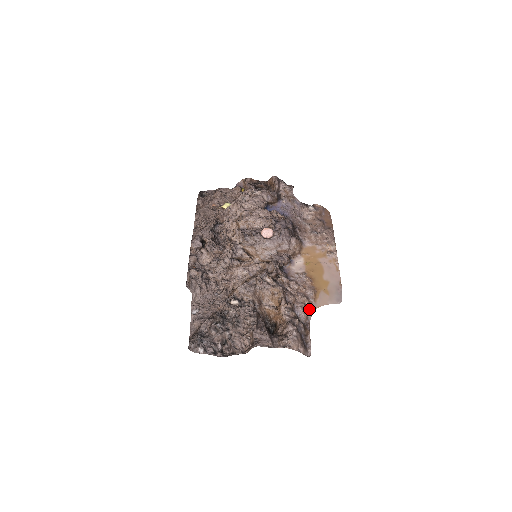
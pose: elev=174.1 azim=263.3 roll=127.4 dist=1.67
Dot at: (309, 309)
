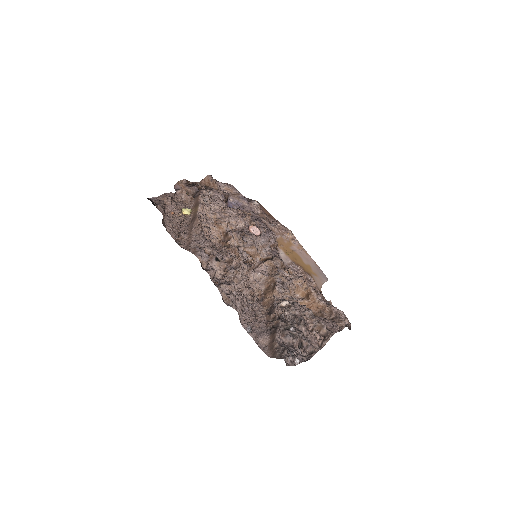
Dot at: (320, 292)
